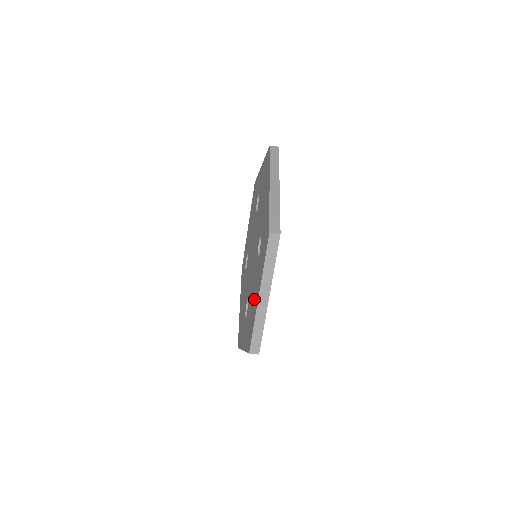
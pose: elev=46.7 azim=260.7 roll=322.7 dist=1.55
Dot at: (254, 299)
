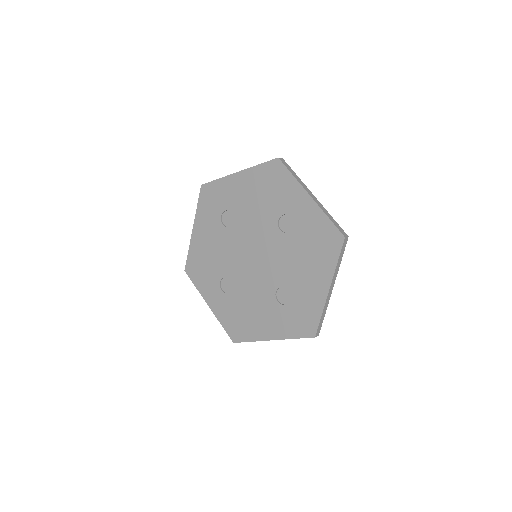
Dot at: (257, 322)
